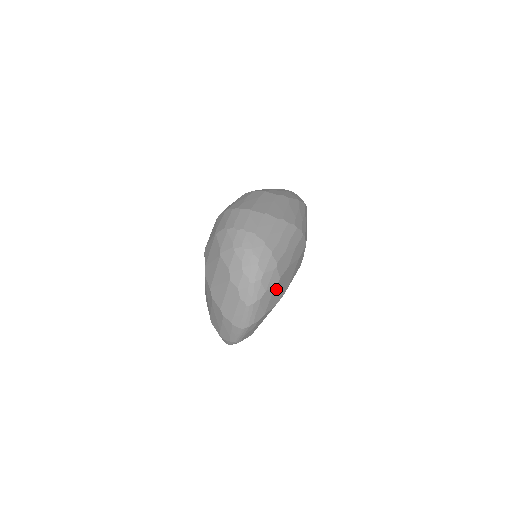
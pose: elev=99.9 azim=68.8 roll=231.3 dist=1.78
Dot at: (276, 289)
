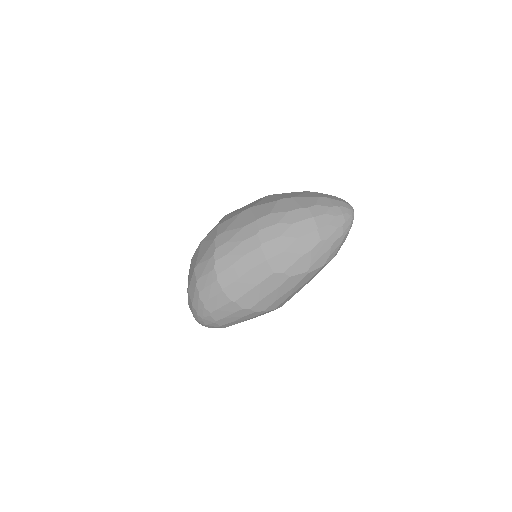
Dot at: occluded
